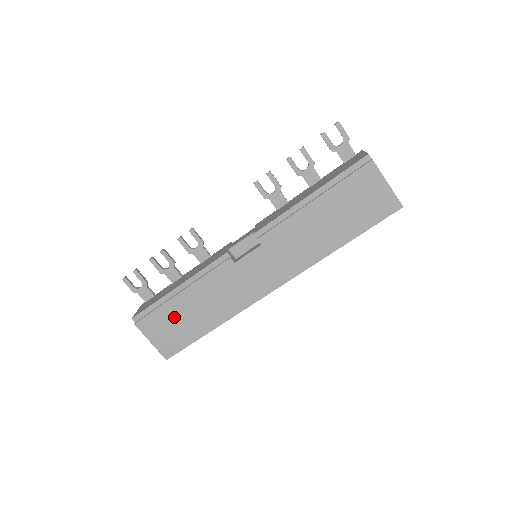
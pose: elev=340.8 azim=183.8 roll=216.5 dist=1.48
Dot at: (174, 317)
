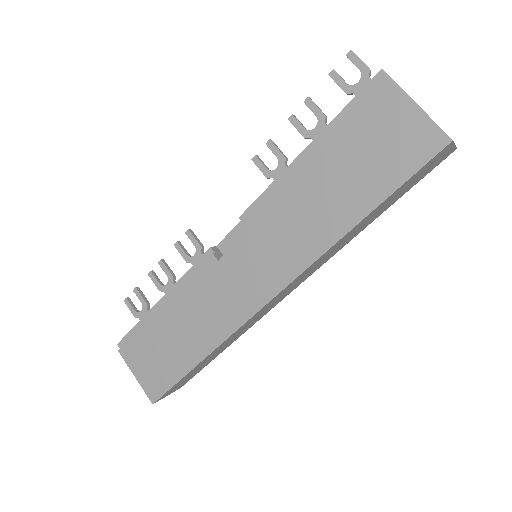
Dot at: (157, 342)
